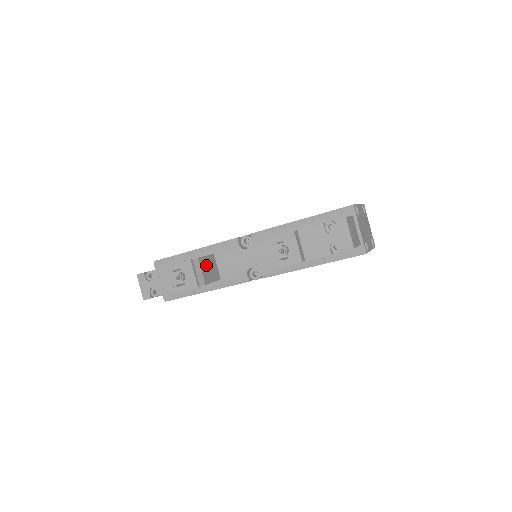
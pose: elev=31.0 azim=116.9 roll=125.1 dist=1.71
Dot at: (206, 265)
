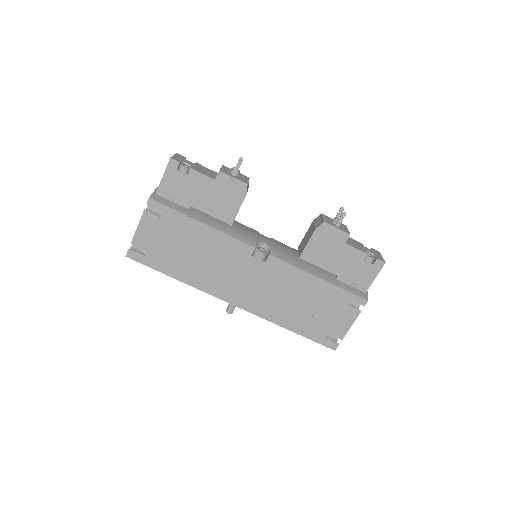
Dot at: occluded
